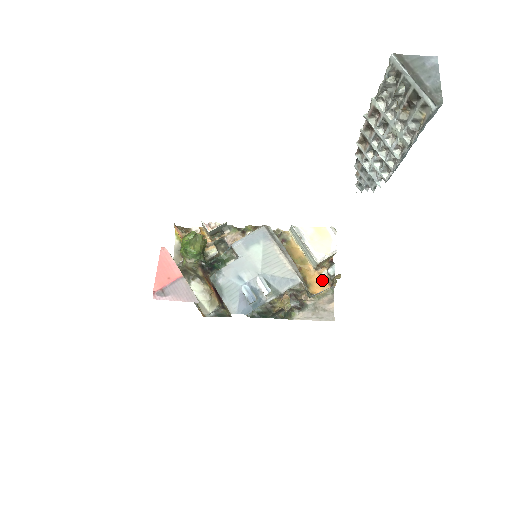
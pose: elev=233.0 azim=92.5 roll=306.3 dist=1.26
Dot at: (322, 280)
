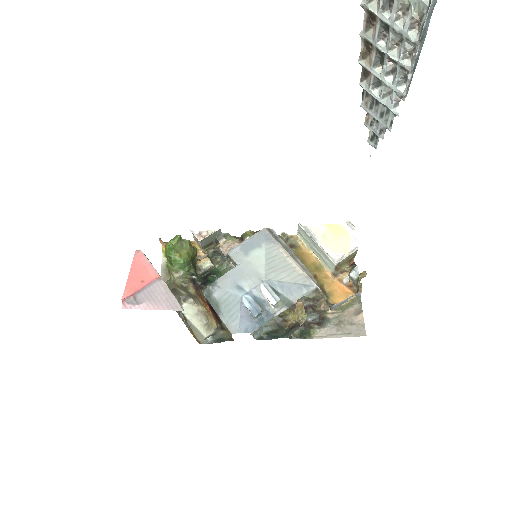
Dot at: (344, 288)
